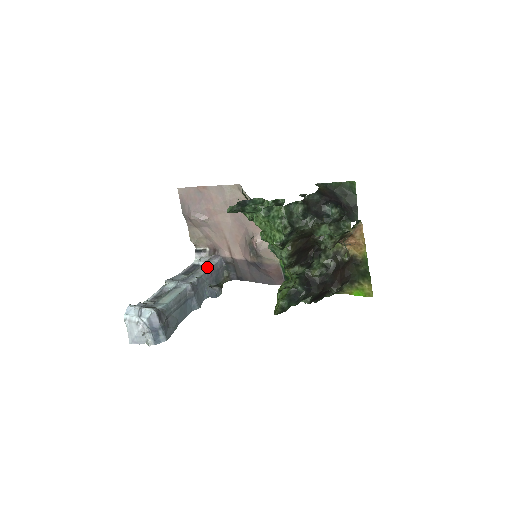
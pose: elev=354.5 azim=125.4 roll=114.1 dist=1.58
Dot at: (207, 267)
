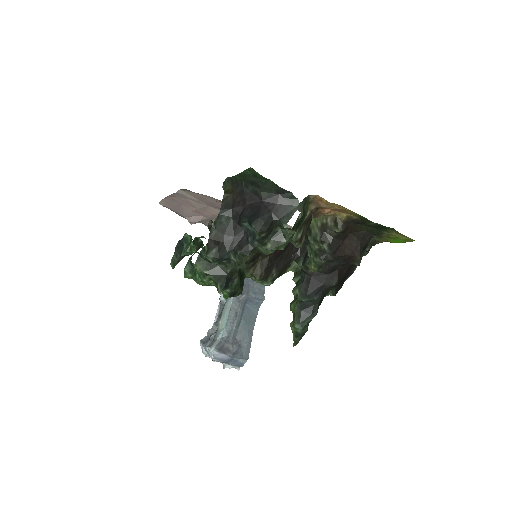
Dot at: occluded
